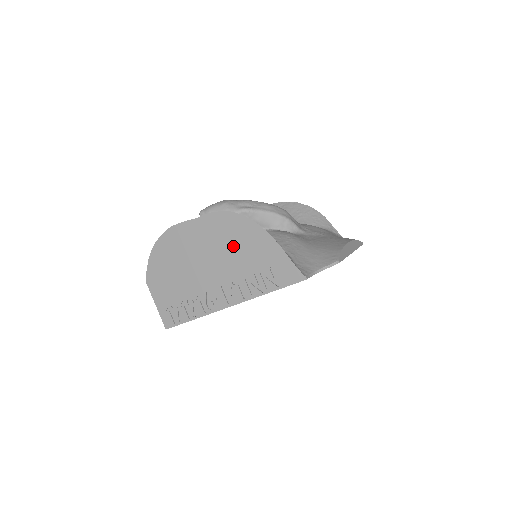
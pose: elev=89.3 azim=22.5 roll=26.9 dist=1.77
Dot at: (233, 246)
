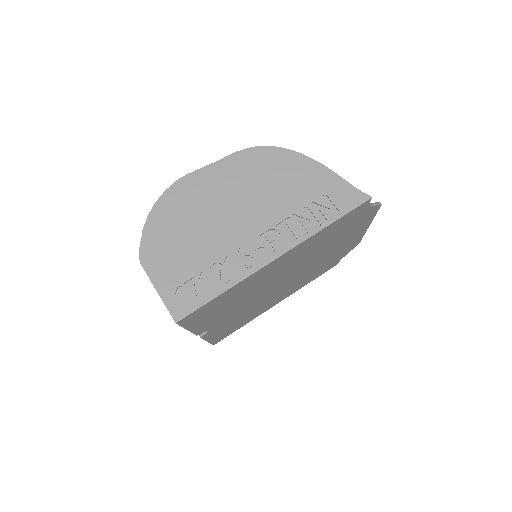
Dot at: (270, 183)
